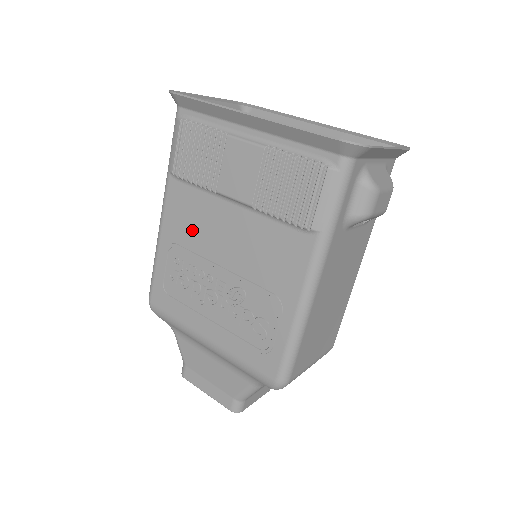
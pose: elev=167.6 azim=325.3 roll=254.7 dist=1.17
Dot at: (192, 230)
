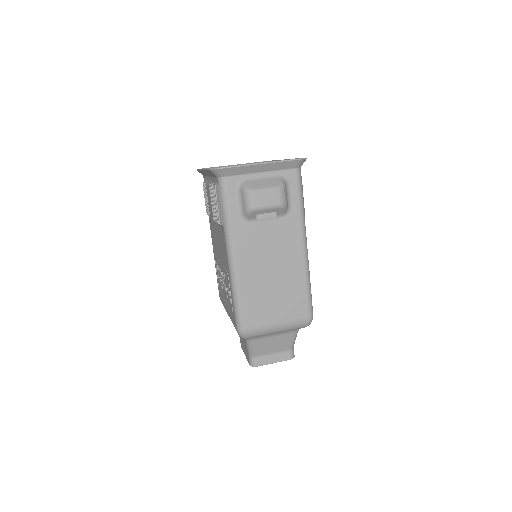
Dot at: (215, 244)
